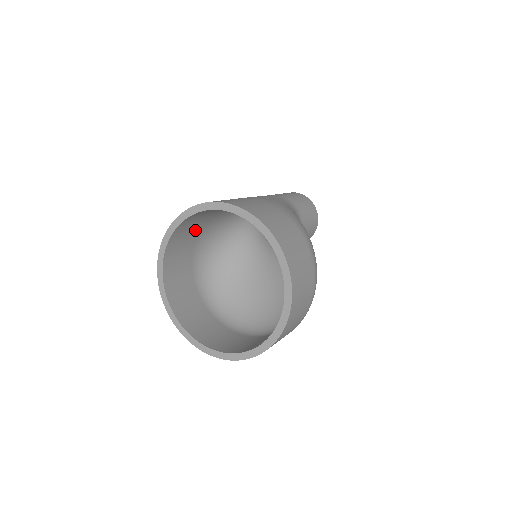
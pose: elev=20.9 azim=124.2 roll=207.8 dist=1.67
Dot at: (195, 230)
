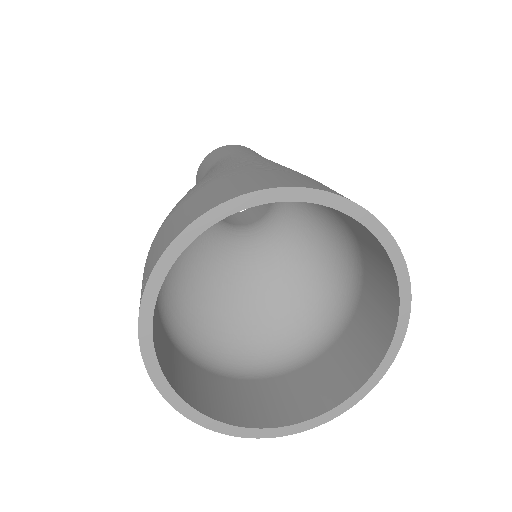
Dot at: occluded
